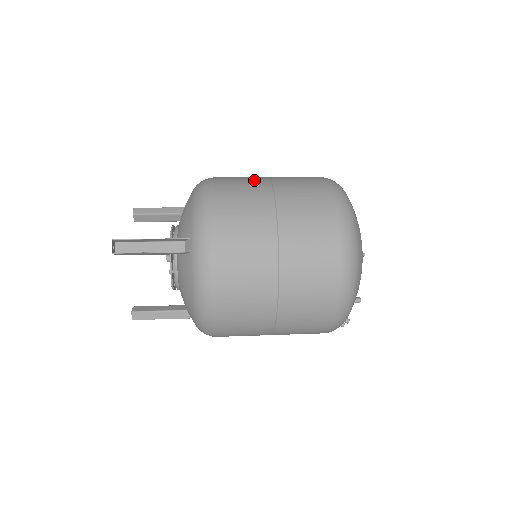
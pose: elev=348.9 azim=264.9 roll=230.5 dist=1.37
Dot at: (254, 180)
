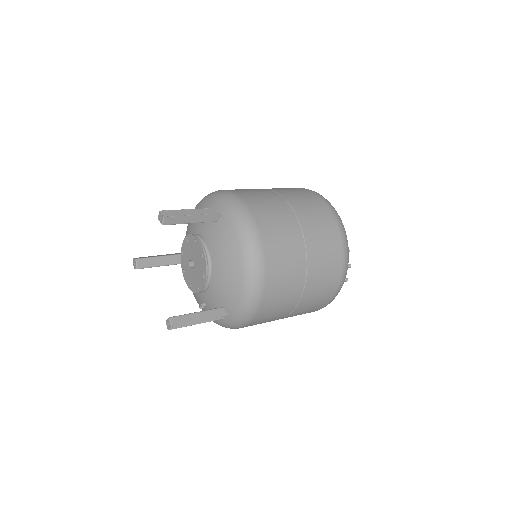
Dot at: occluded
